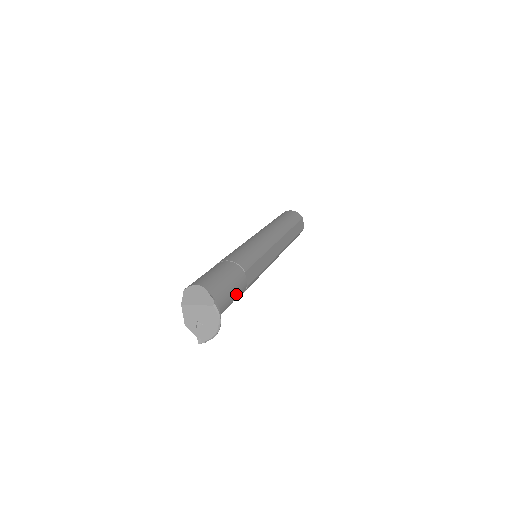
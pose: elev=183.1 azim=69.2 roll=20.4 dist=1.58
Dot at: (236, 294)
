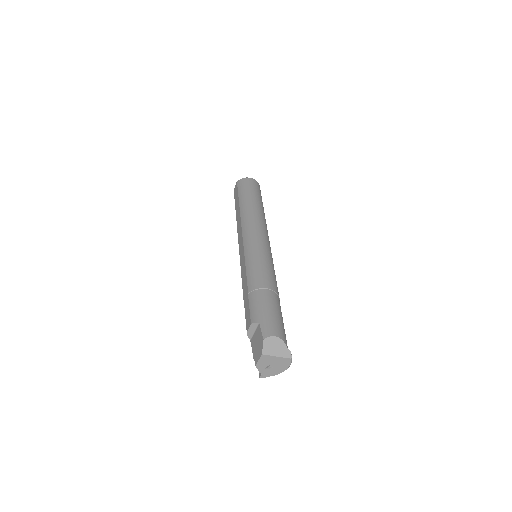
Dot at: occluded
